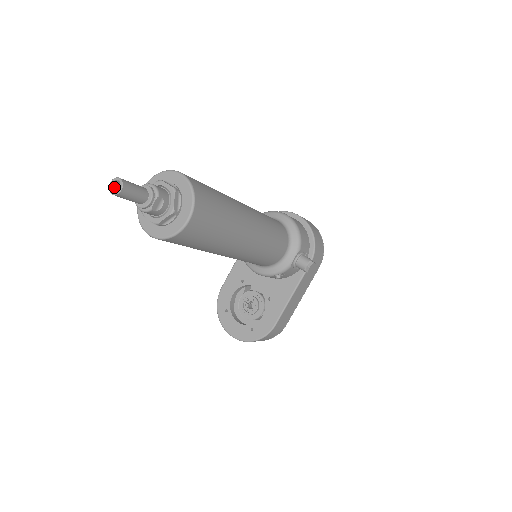
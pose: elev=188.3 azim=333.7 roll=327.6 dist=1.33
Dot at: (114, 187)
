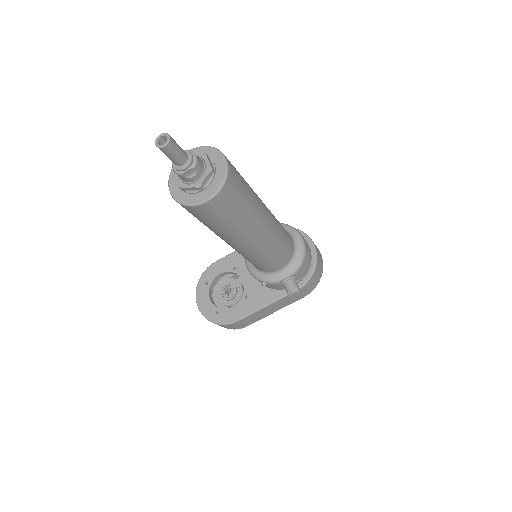
Dot at: (161, 140)
